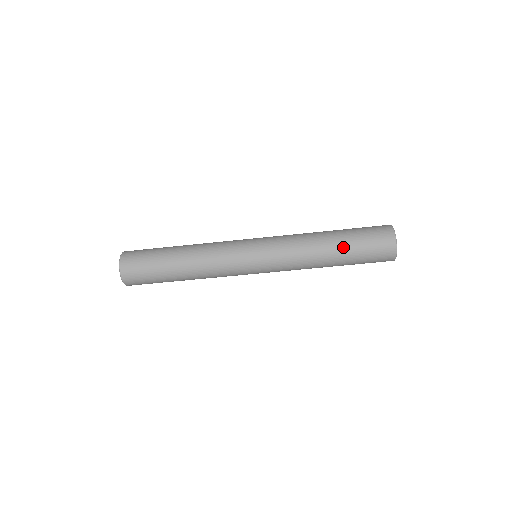
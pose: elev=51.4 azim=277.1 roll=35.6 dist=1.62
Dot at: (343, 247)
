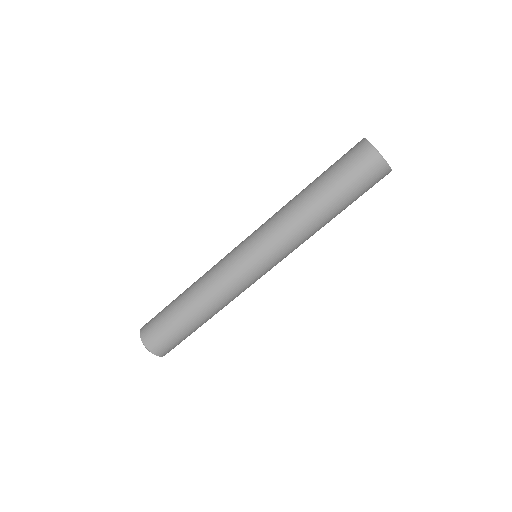
Dot at: (317, 180)
